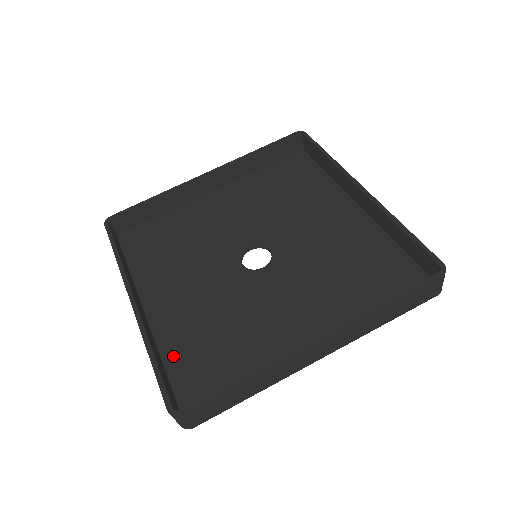
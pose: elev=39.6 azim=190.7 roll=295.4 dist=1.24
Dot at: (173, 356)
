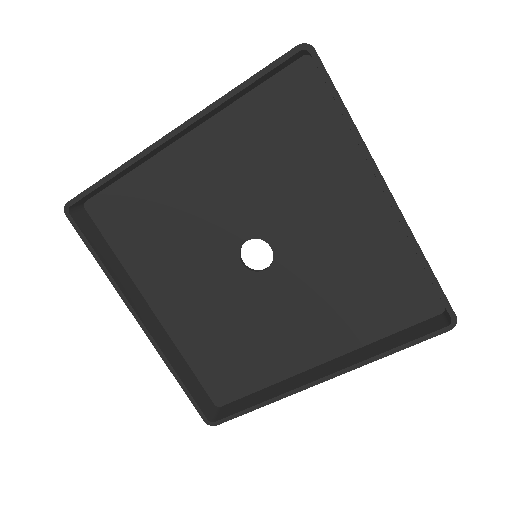
Dot at: (193, 356)
